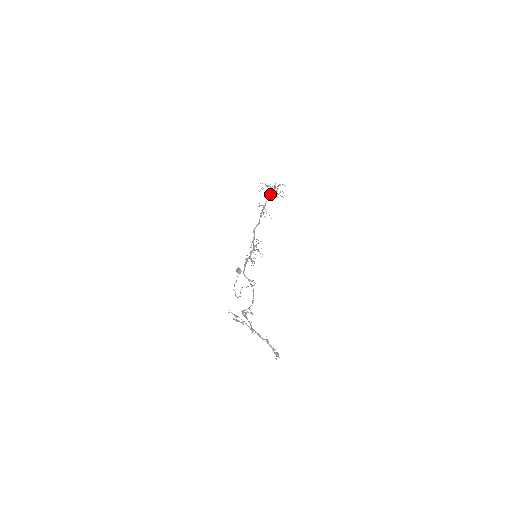
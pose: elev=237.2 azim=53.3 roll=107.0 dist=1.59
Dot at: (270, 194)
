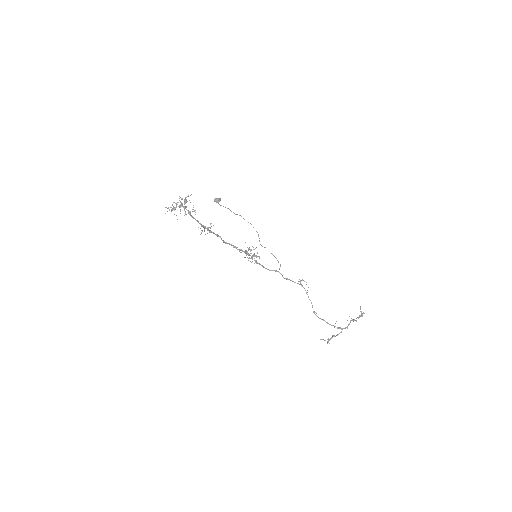
Dot at: occluded
